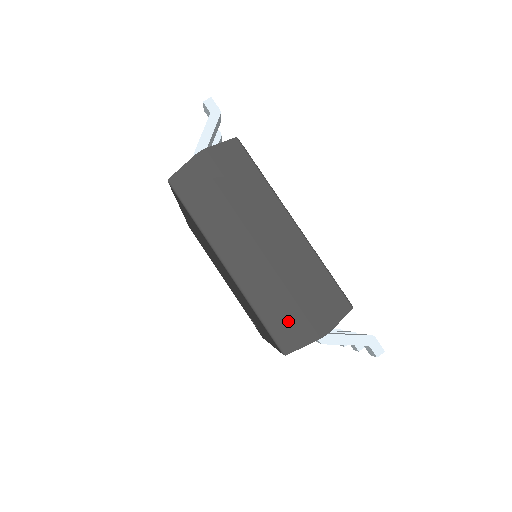
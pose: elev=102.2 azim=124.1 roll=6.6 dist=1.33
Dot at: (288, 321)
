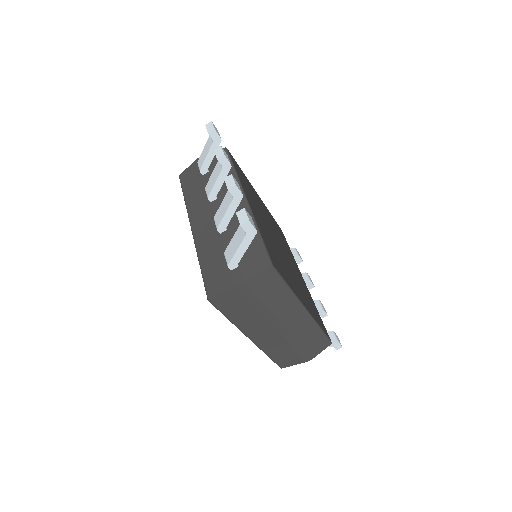
Dot at: (288, 357)
